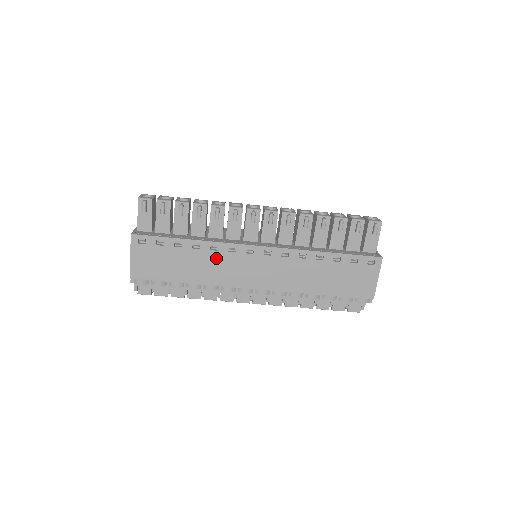
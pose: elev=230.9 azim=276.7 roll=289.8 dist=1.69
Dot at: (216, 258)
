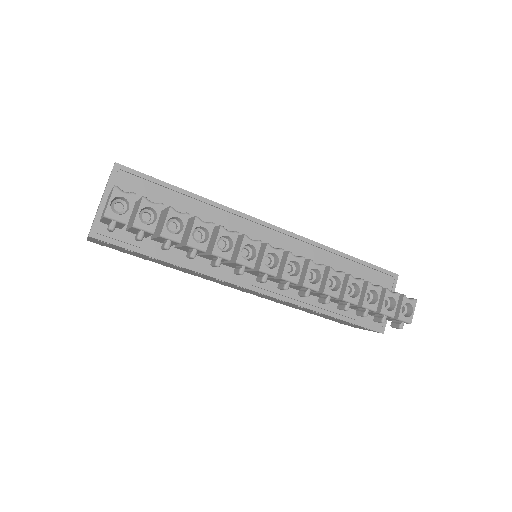
Dot at: (199, 274)
